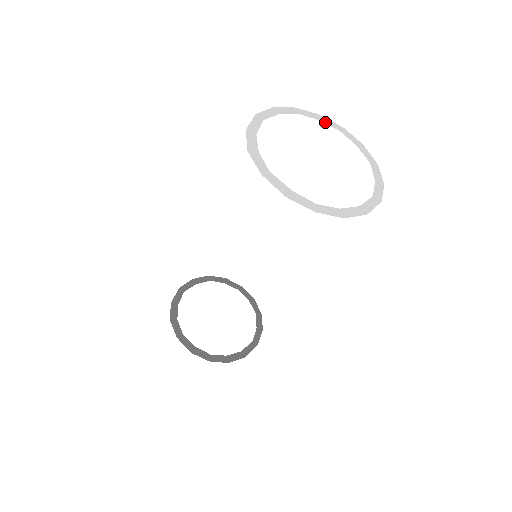
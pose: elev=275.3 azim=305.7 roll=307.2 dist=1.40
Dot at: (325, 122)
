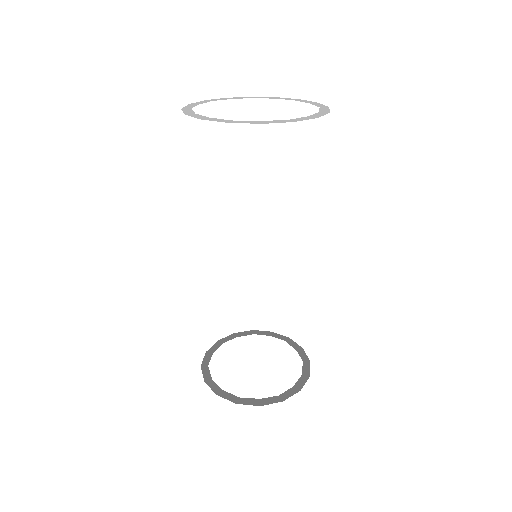
Dot at: (236, 98)
